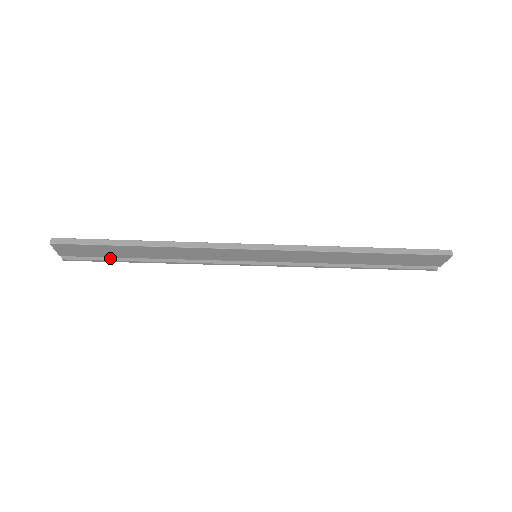
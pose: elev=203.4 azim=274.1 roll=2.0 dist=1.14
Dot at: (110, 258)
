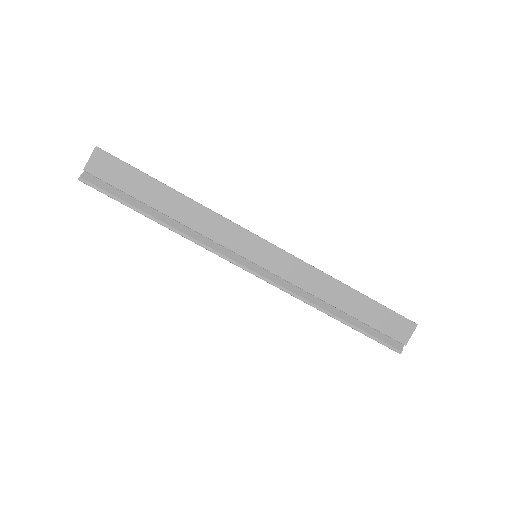
Dot at: (124, 198)
